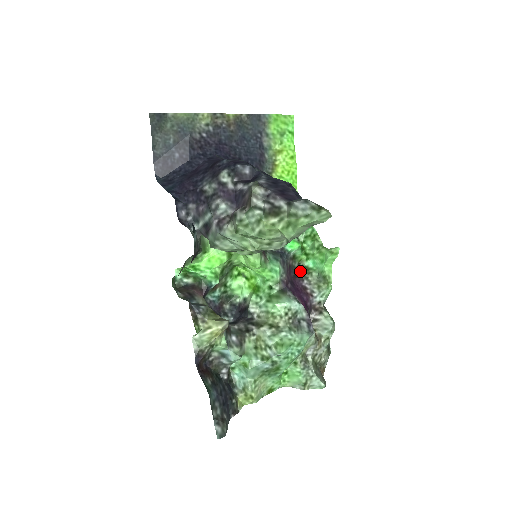
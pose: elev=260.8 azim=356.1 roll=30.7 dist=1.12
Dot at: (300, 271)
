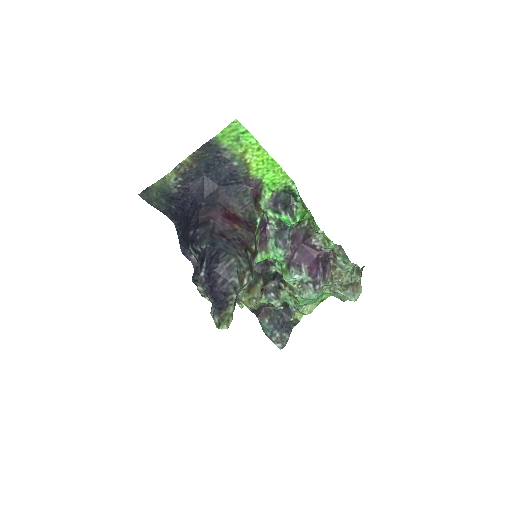
Dot at: (310, 229)
